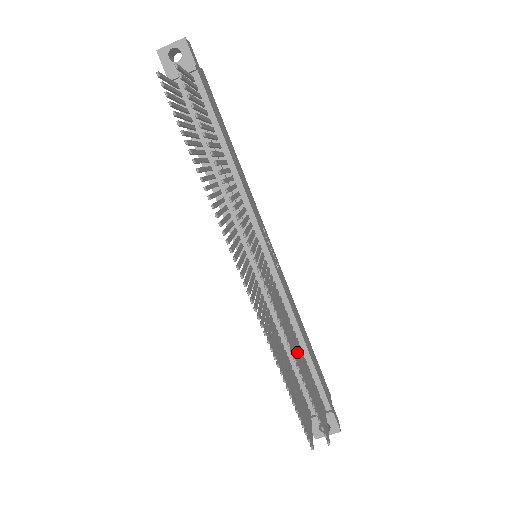
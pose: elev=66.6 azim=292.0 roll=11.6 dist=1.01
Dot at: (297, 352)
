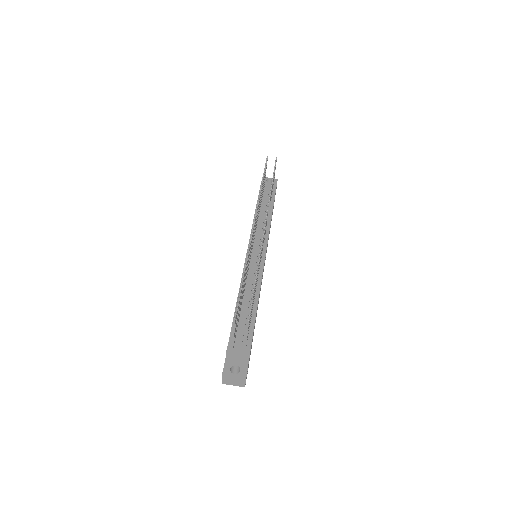
Dot at: occluded
